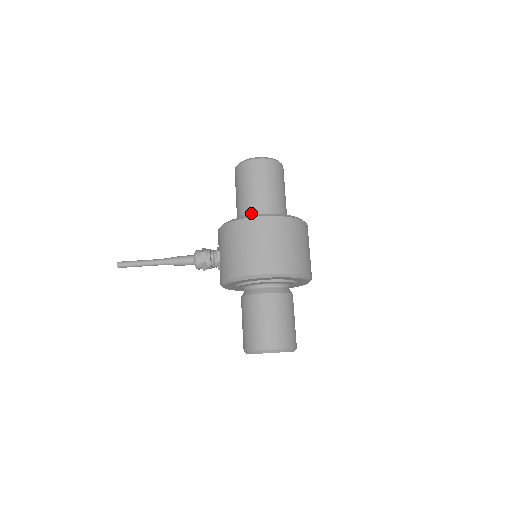
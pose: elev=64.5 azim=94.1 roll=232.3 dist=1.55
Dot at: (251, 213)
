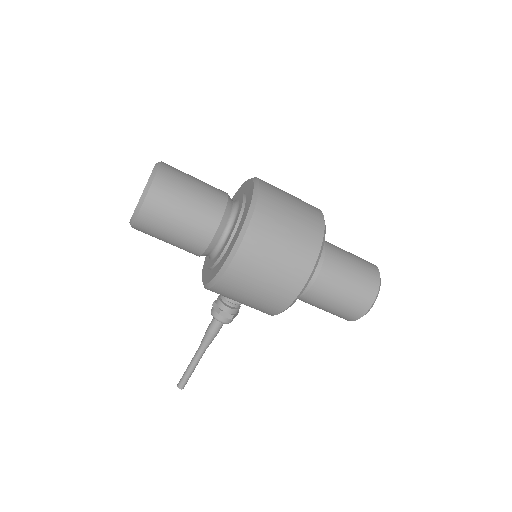
Dot at: (210, 250)
